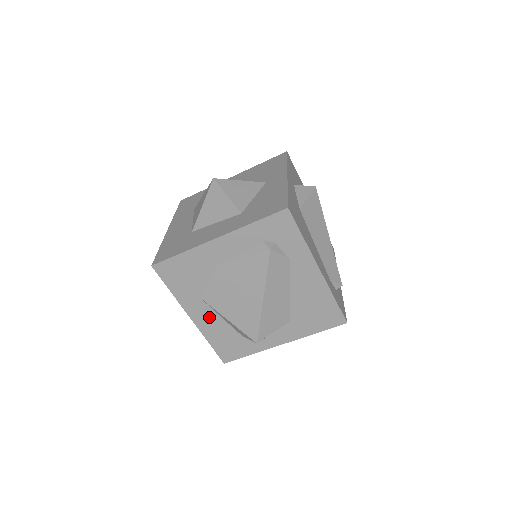
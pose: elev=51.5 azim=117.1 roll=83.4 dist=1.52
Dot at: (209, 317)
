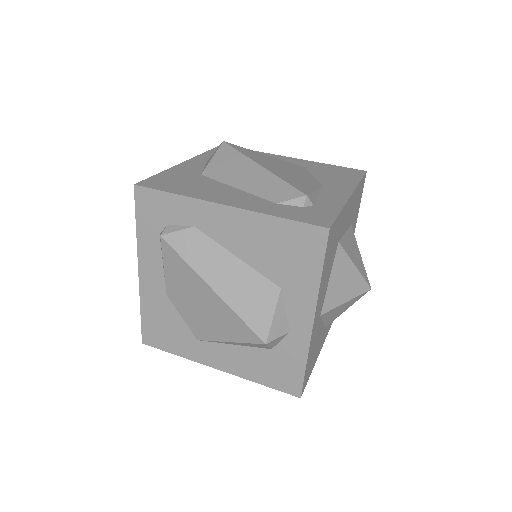
Dot at: (225, 354)
